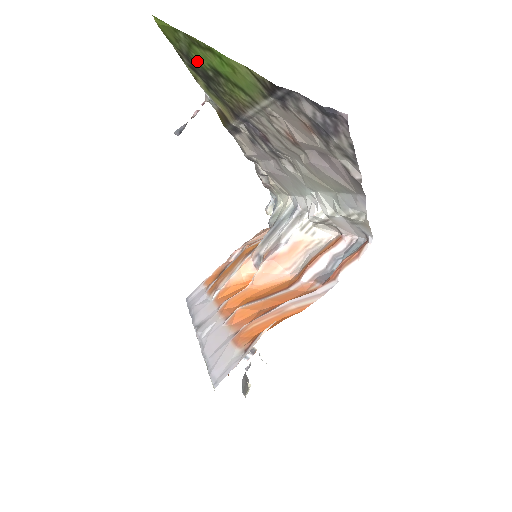
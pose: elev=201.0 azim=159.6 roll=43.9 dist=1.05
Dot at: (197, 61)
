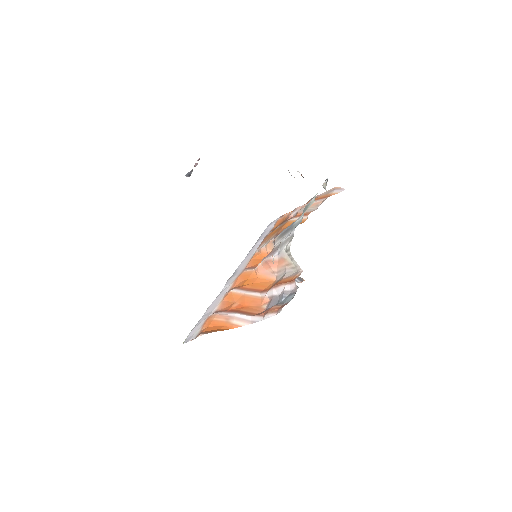
Dot at: occluded
